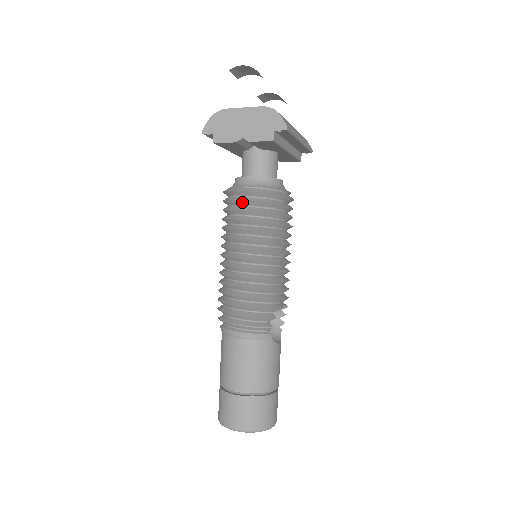
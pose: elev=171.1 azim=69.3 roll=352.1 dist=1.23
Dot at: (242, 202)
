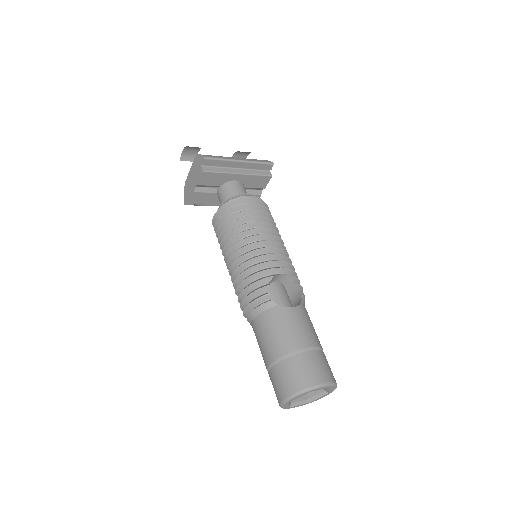
Dot at: (217, 224)
